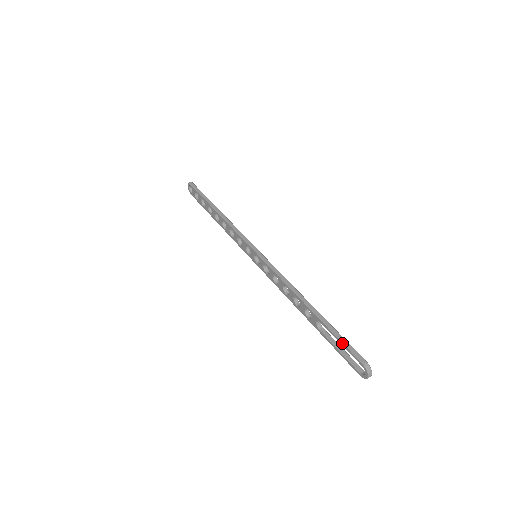
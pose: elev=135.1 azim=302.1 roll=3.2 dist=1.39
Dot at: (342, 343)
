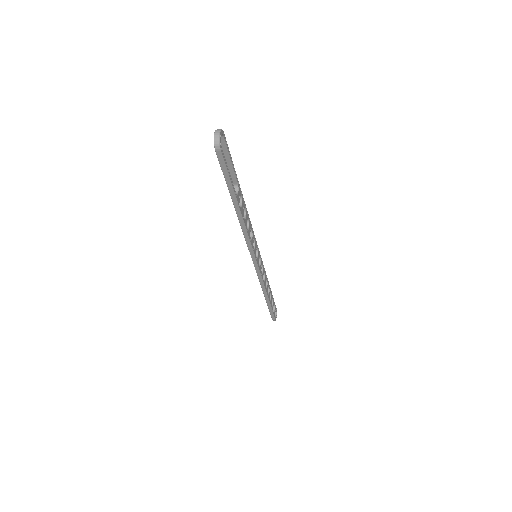
Dot at: (225, 157)
